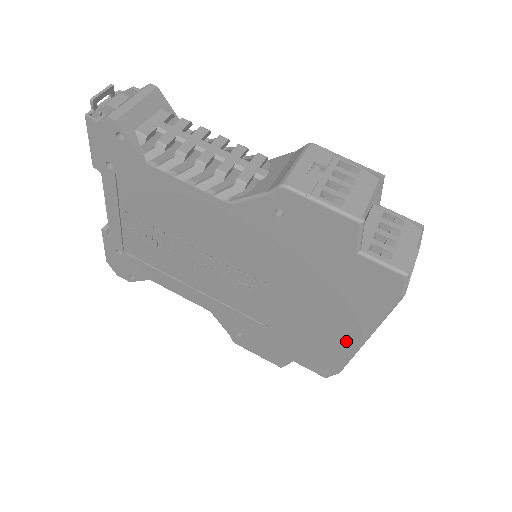
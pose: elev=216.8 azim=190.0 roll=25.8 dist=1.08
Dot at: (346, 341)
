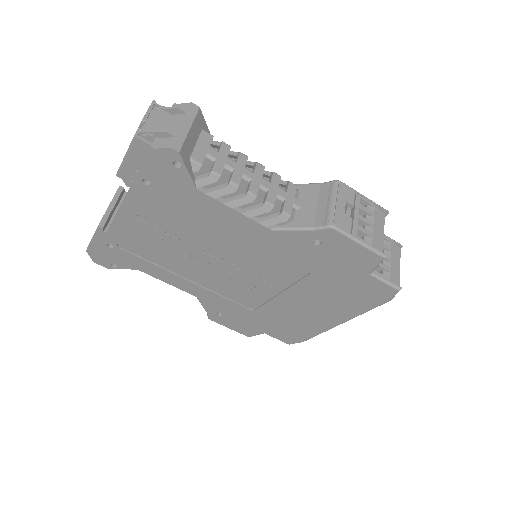
Dot at: (324, 323)
